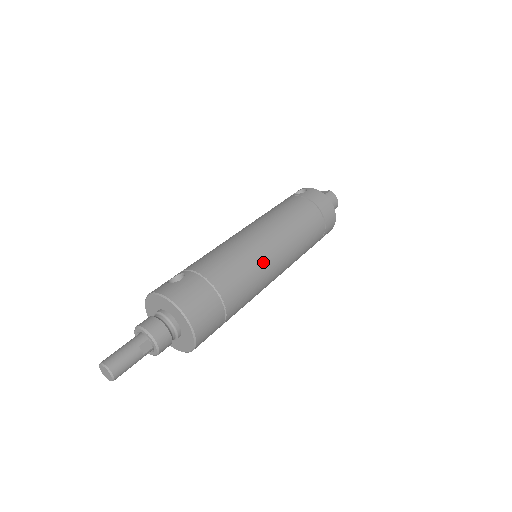
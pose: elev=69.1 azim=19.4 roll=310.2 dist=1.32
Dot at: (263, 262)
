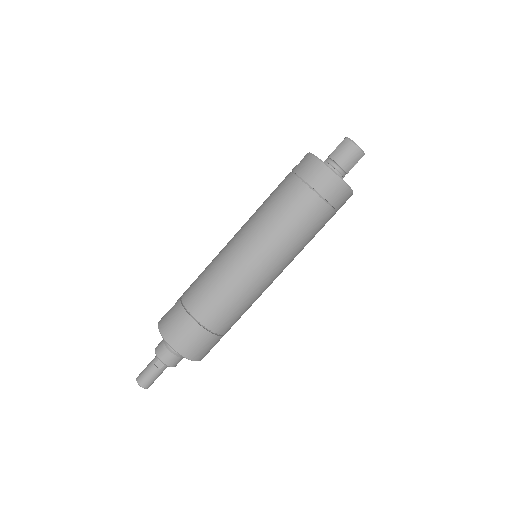
Dot at: (235, 273)
